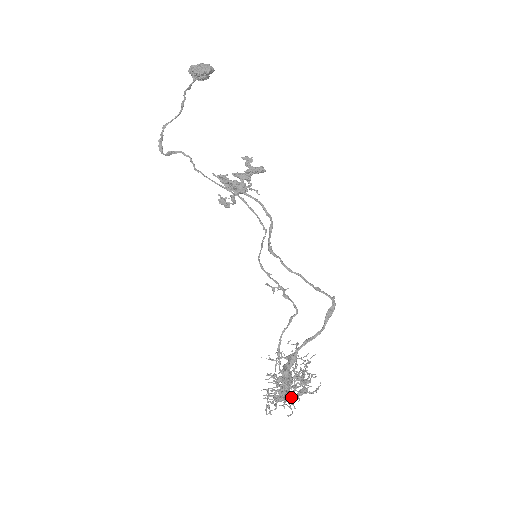
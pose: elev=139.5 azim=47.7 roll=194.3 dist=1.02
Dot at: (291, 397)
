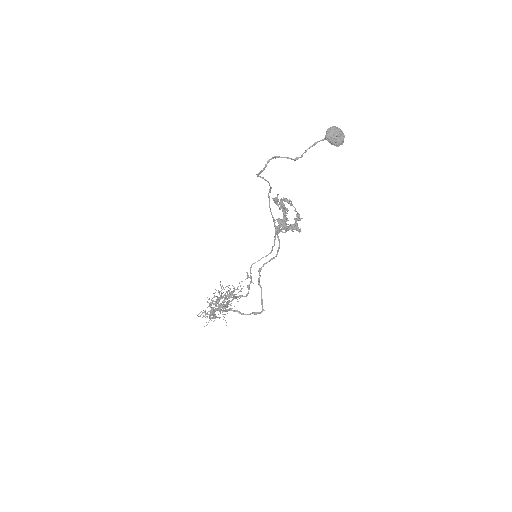
Dot at: occluded
